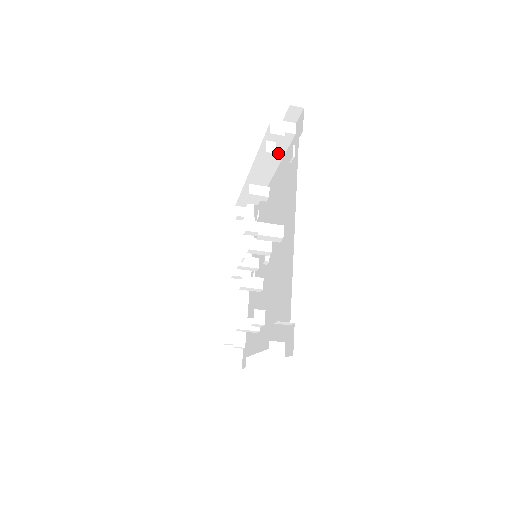
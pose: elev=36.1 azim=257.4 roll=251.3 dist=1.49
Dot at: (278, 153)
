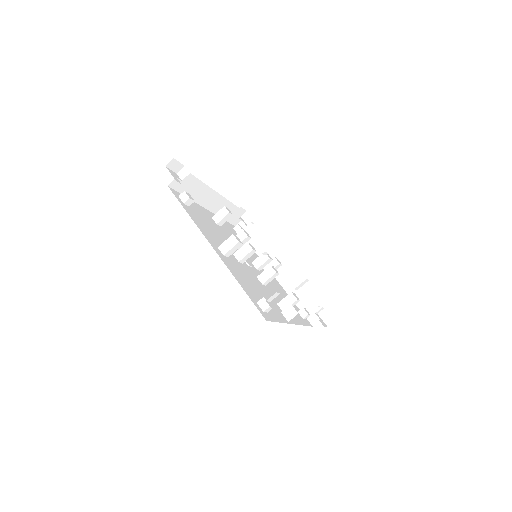
Dot at: (264, 242)
